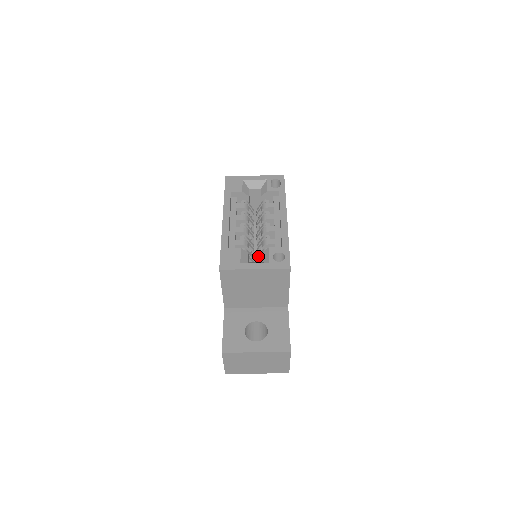
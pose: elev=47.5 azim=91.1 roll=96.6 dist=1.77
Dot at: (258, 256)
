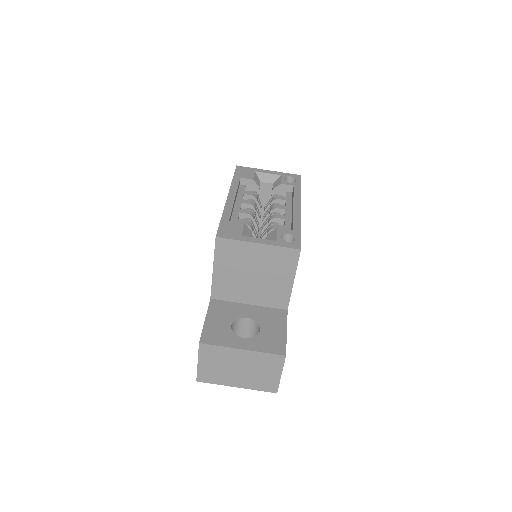
Dot at: occluded
